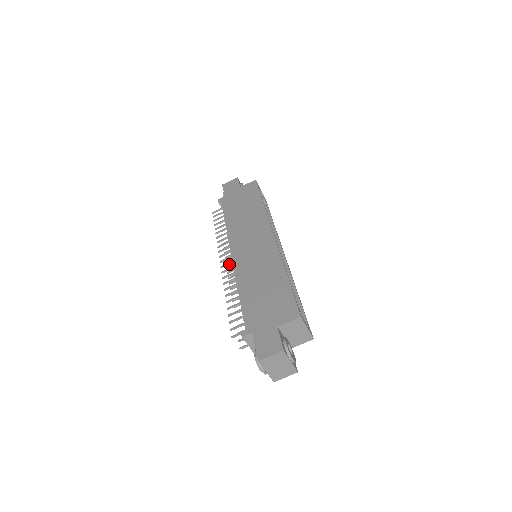
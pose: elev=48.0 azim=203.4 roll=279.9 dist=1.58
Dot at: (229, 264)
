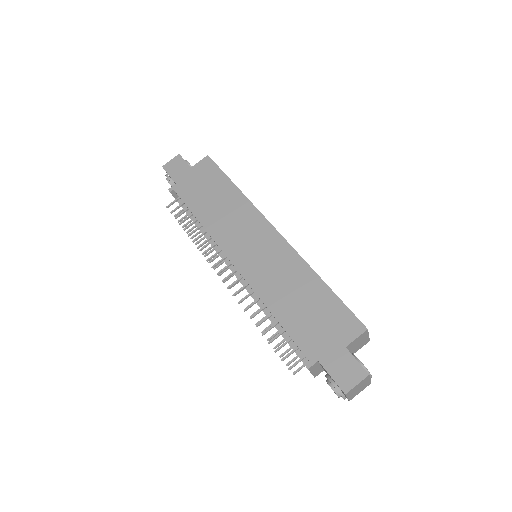
Dot at: (231, 275)
